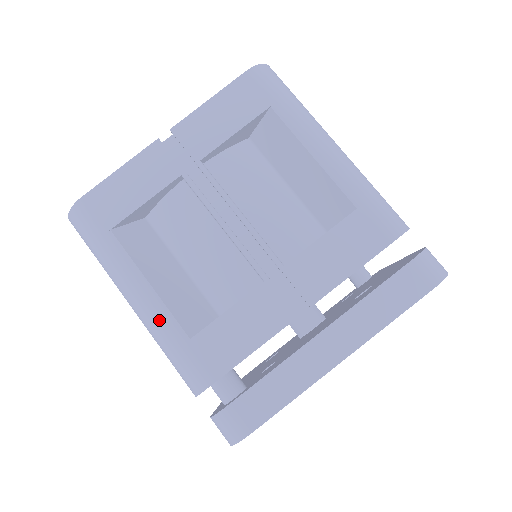
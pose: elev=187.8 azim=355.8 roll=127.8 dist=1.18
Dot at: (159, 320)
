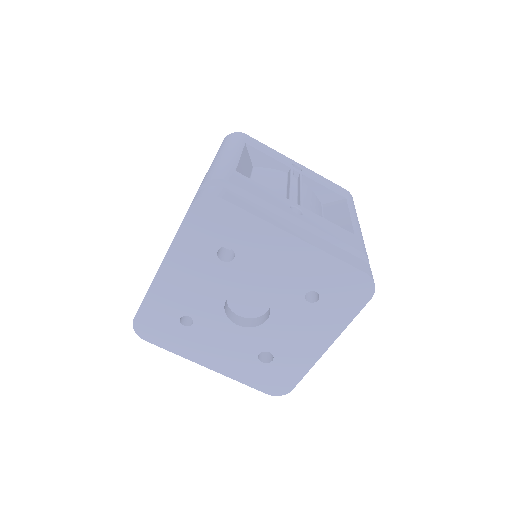
Dot at: occluded
